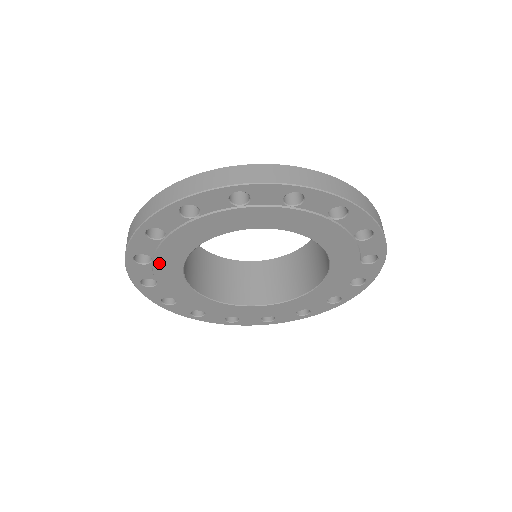
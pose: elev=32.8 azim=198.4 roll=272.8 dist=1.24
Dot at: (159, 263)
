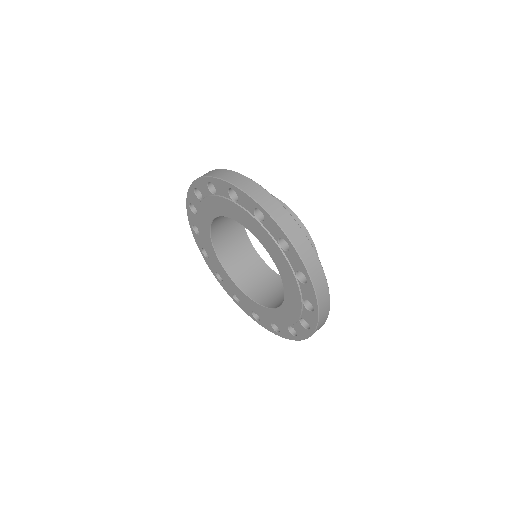
Dot at: (216, 200)
